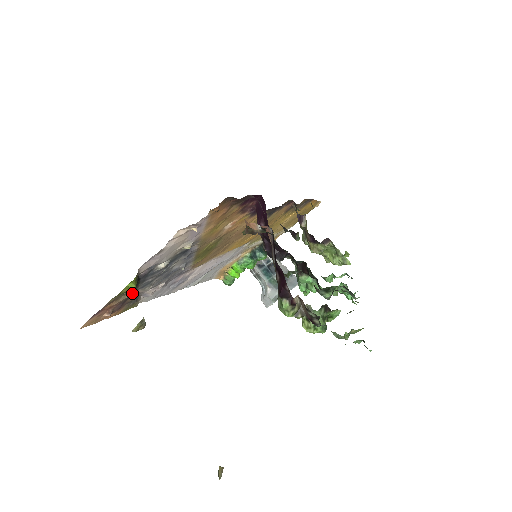
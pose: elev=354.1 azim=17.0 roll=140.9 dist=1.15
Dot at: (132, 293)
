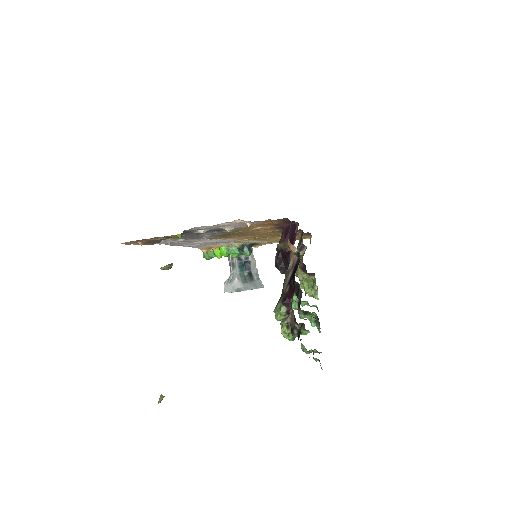
Dot at: (168, 238)
